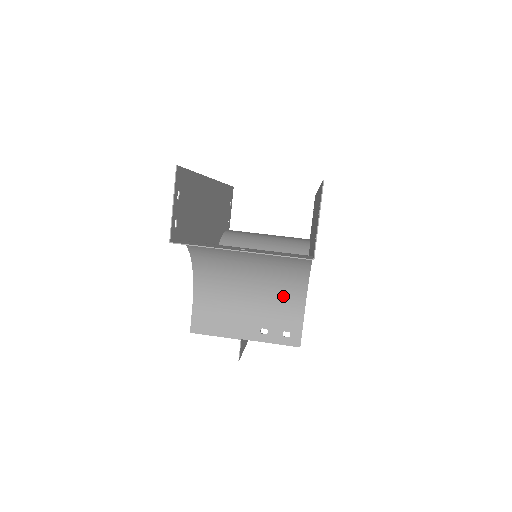
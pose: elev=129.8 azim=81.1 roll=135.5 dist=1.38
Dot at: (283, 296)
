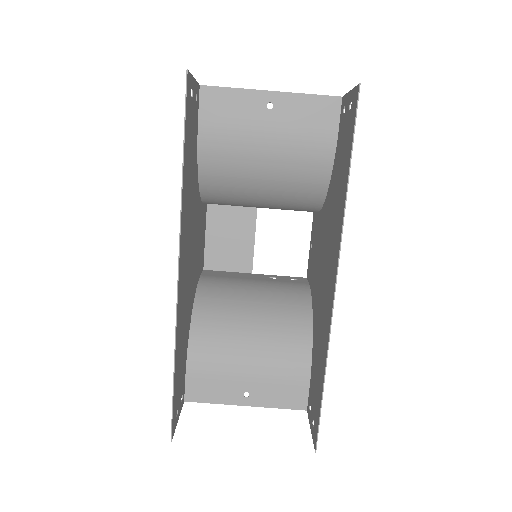
Dot at: (289, 295)
